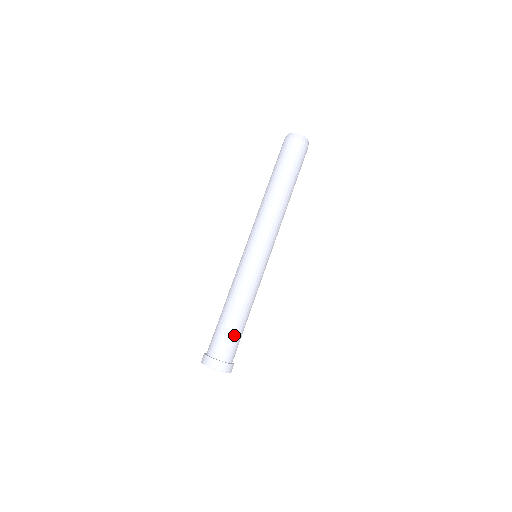
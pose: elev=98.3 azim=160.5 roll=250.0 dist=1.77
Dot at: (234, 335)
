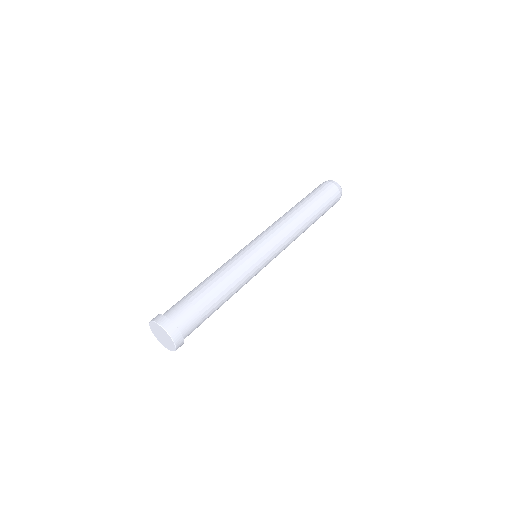
Dot at: (205, 316)
